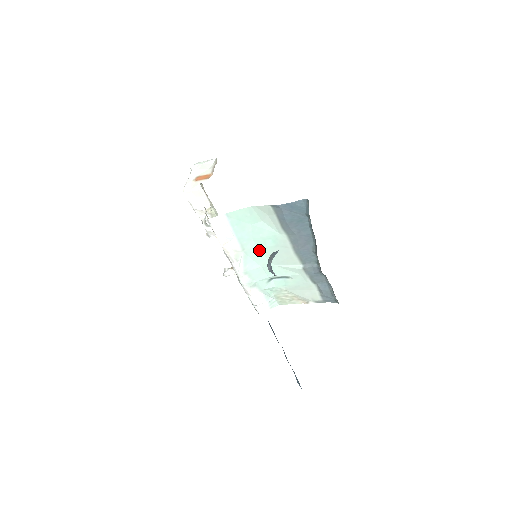
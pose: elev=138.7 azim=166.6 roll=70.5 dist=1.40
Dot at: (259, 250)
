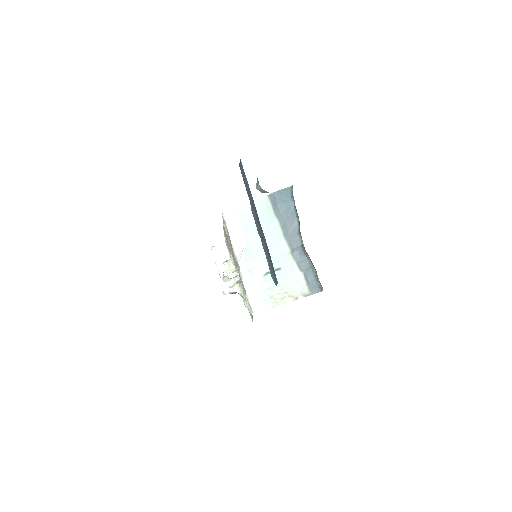
Dot at: (258, 242)
